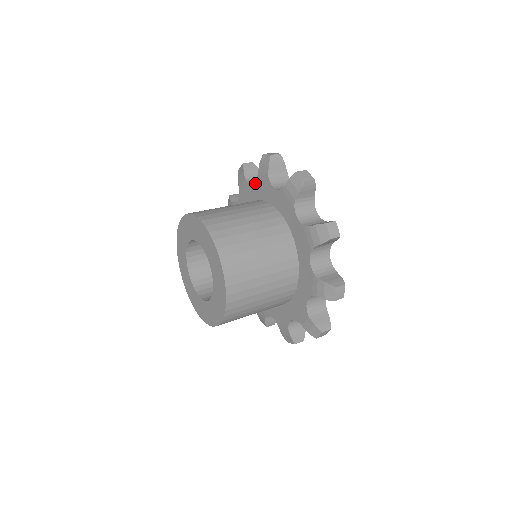
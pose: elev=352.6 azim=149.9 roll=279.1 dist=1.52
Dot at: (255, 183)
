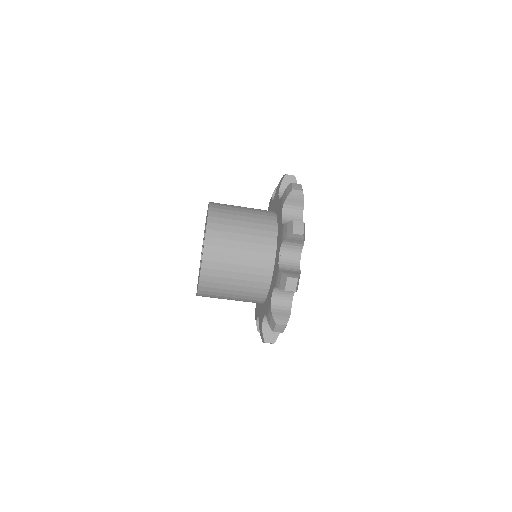
Dot at: (274, 198)
